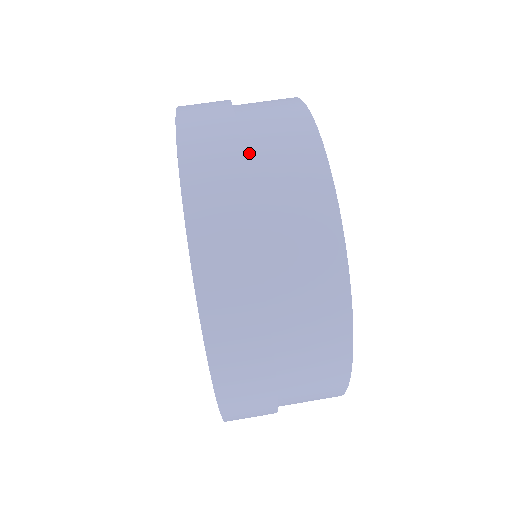
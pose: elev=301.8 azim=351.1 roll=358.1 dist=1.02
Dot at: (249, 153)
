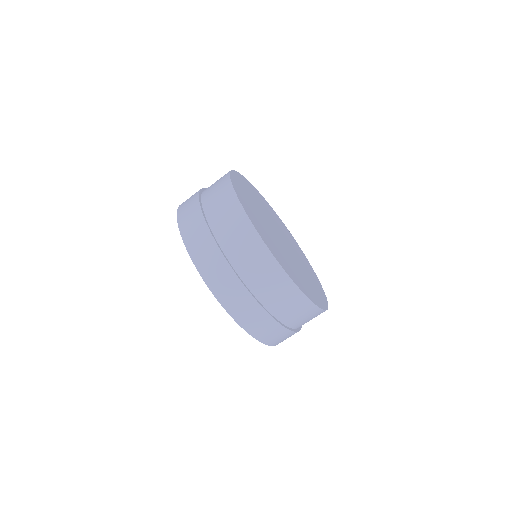
Dot at: (249, 285)
